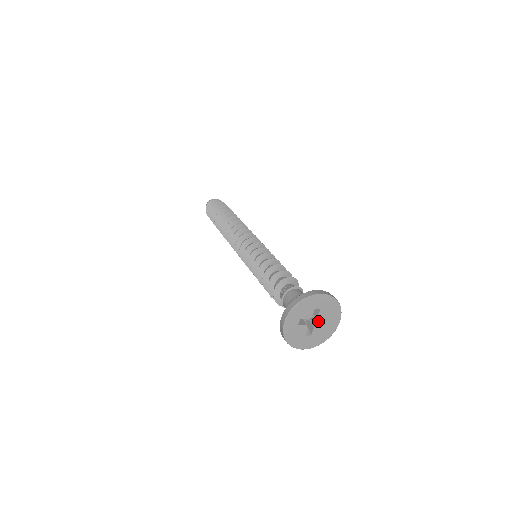
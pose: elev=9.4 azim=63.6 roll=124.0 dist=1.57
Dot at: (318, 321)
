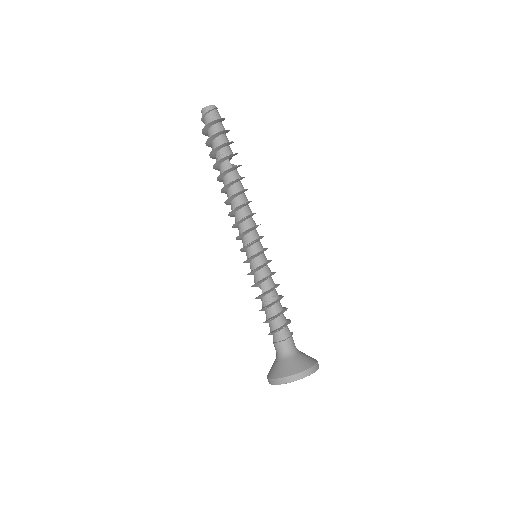
Dot at: occluded
